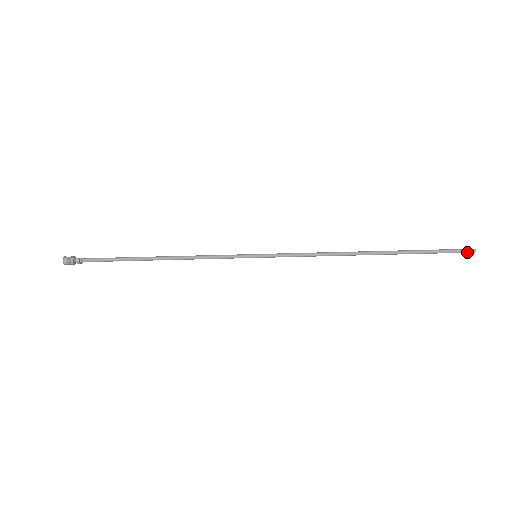
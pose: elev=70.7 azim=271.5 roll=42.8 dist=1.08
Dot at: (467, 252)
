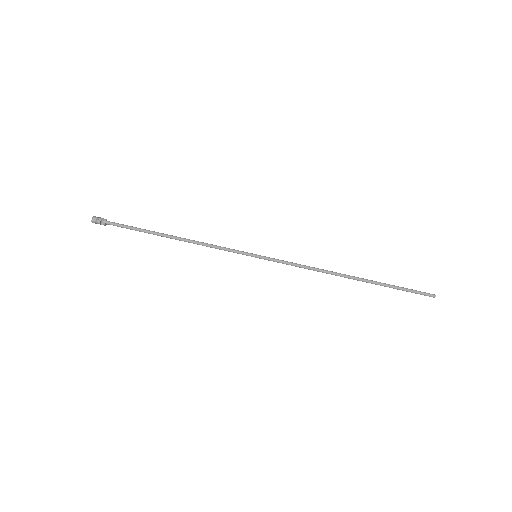
Dot at: (429, 295)
